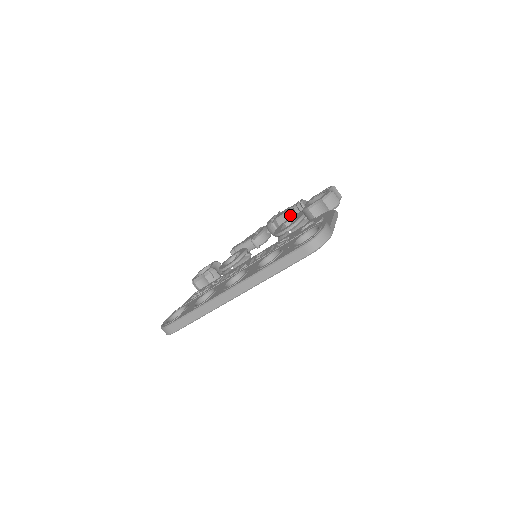
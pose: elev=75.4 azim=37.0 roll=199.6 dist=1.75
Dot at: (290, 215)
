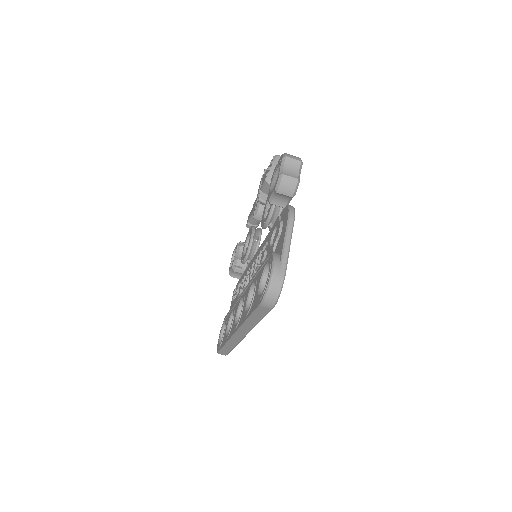
Dot at: occluded
